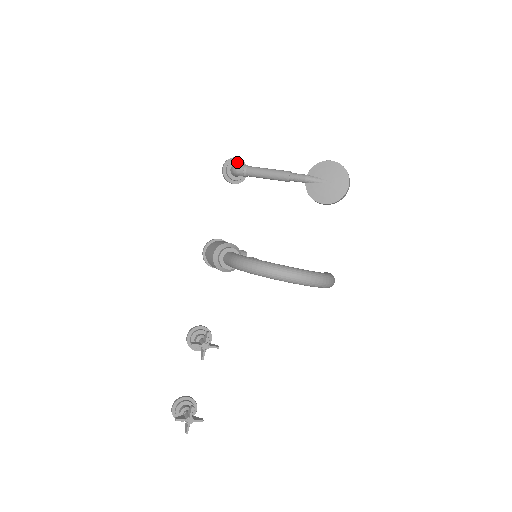
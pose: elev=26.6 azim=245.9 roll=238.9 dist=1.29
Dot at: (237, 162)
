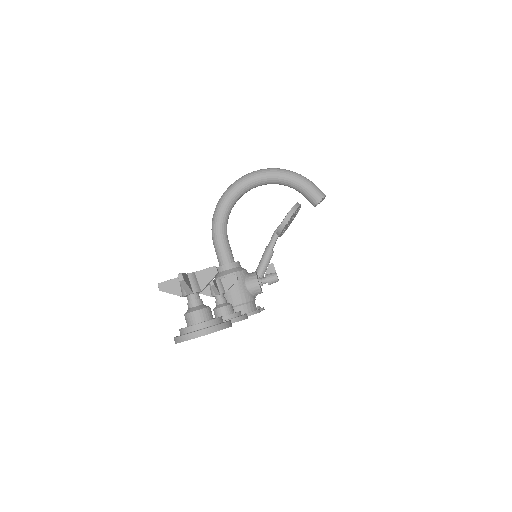
Dot at: occluded
